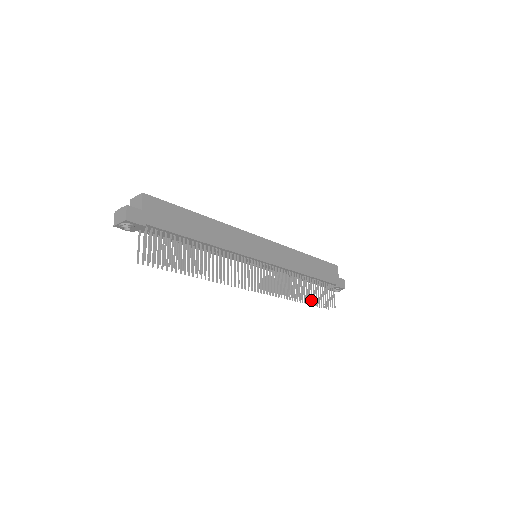
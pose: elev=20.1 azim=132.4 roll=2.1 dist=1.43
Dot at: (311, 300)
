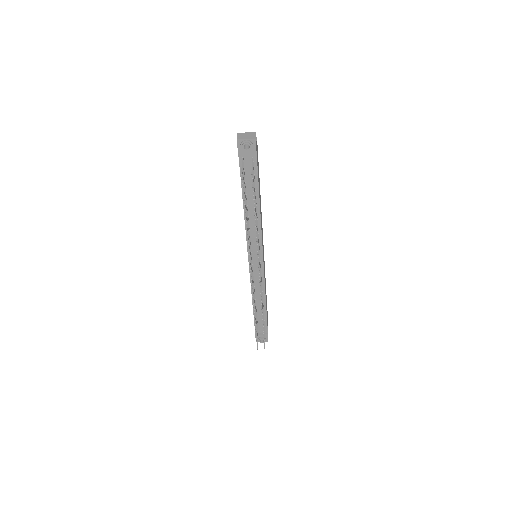
Dot at: (263, 325)
